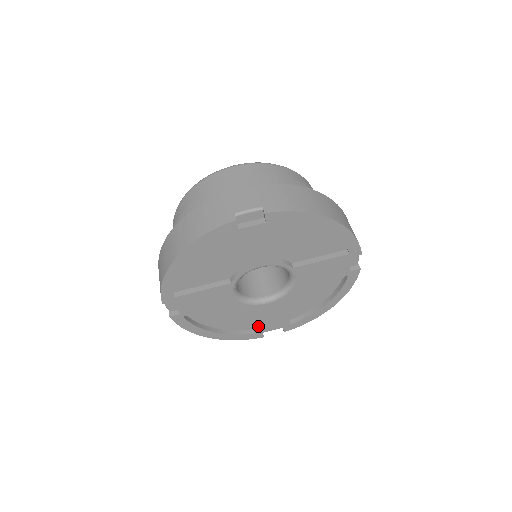
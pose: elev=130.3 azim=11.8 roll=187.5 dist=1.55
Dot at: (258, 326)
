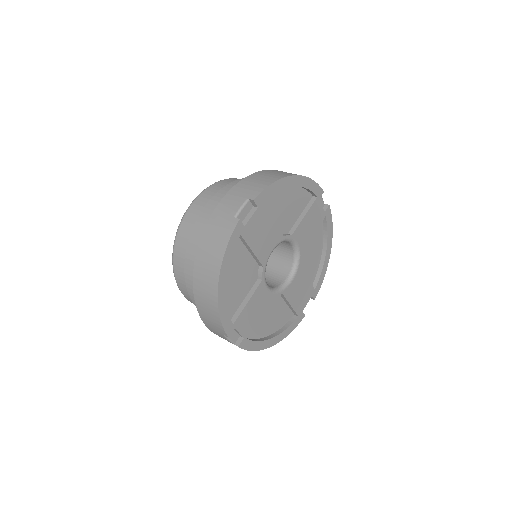
Dot at: (297, 308)
